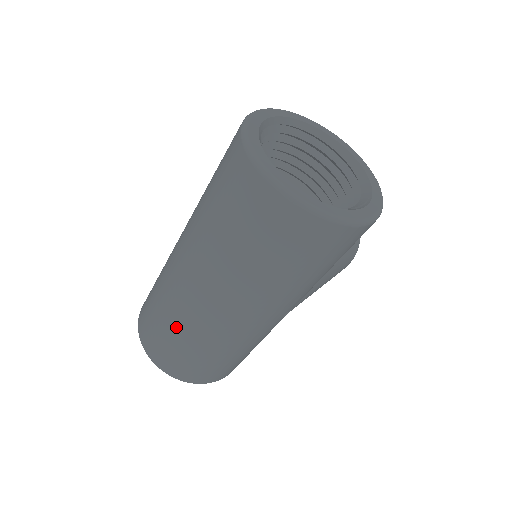
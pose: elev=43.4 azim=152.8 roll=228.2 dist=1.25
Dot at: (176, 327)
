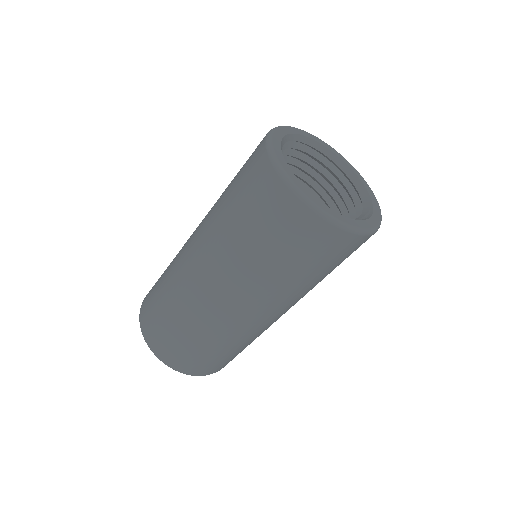
Dot at: (190, 327)
